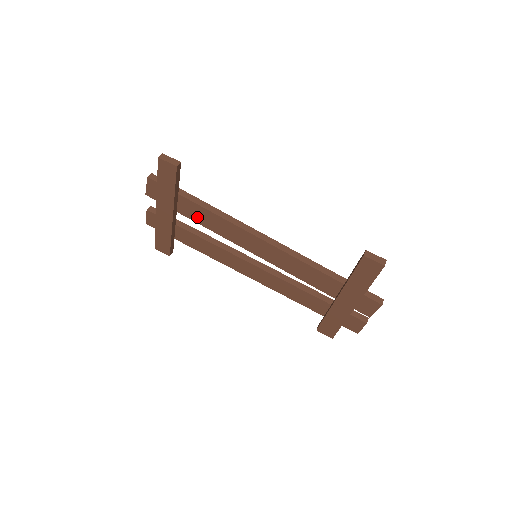
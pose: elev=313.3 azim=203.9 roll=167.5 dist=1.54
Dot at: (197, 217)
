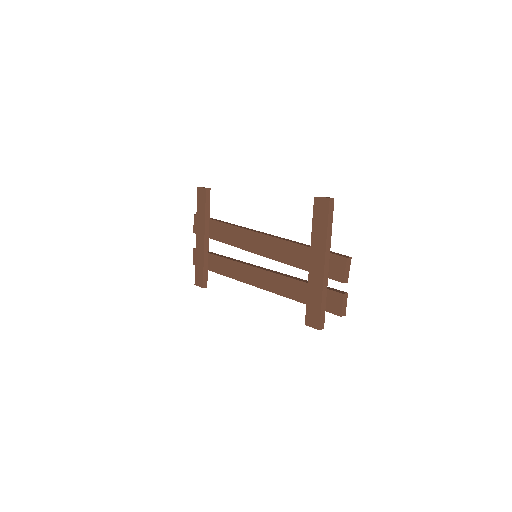
Dot at: (220, 235)
